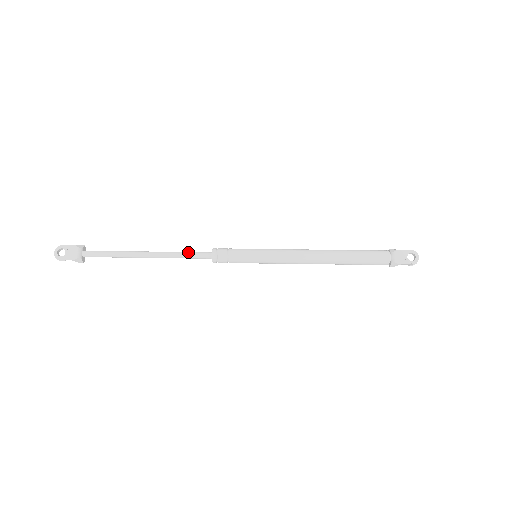
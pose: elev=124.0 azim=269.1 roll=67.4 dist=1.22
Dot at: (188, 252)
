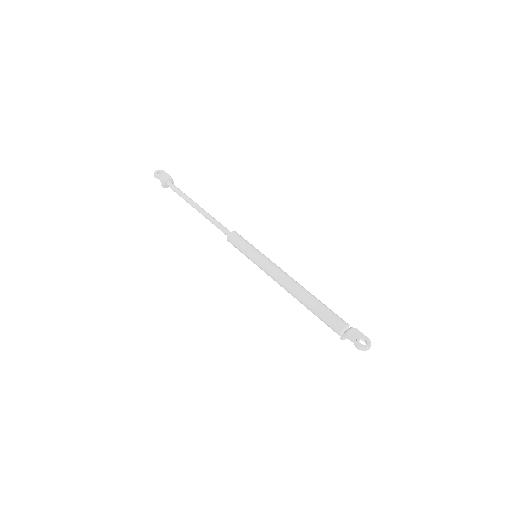
Dot at: (220, 223)
